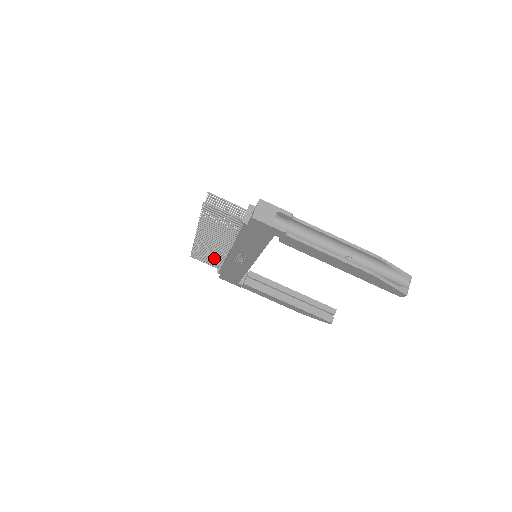
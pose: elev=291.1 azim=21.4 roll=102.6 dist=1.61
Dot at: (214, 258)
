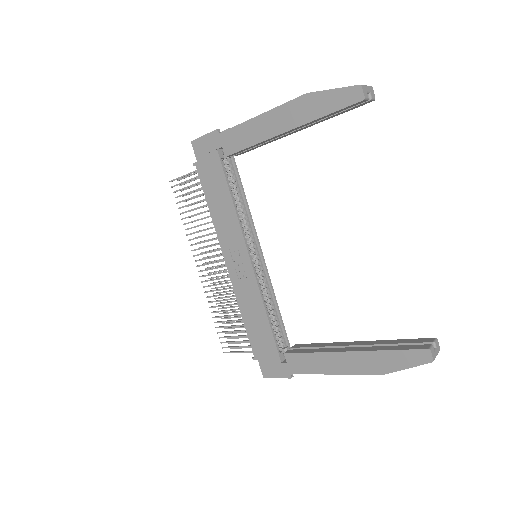
Dot at: (236, 320)
